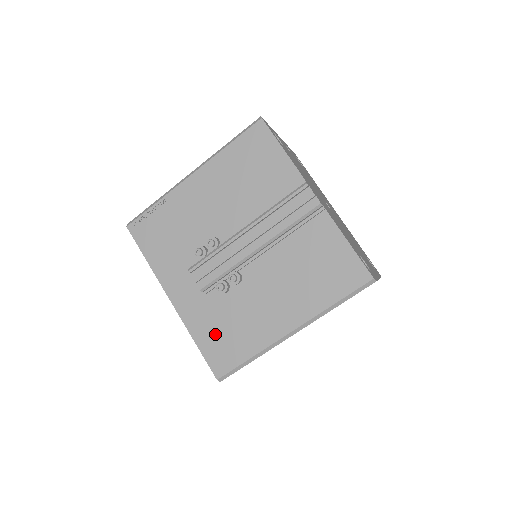
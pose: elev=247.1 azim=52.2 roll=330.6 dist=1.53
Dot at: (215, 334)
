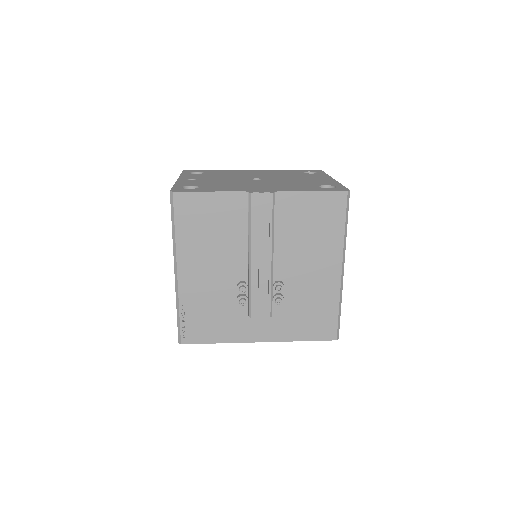
Dot at: (306, 324)
